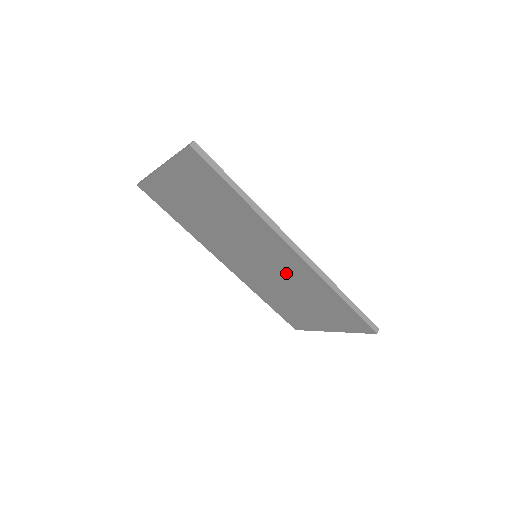
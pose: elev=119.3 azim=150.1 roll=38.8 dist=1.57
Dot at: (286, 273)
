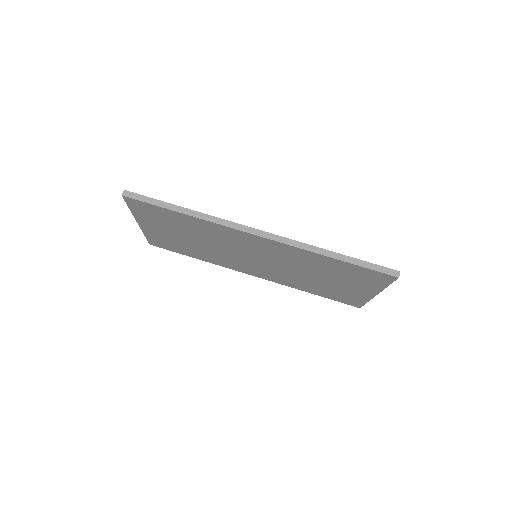
Dot at: (283, 259)
